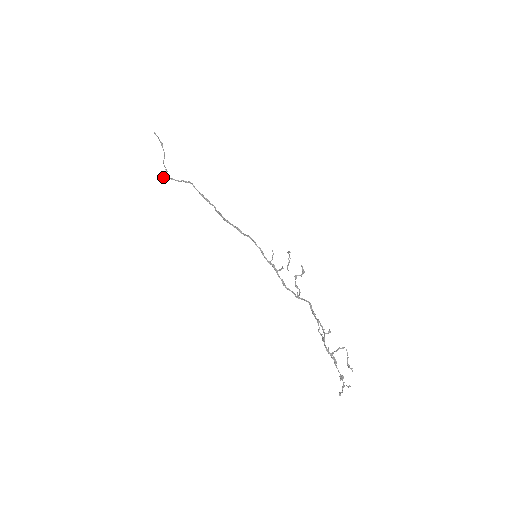
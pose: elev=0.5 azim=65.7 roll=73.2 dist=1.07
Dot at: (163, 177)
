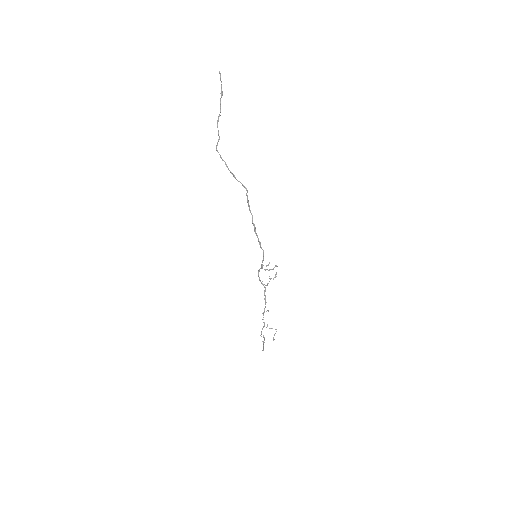
Dot at: occluded
